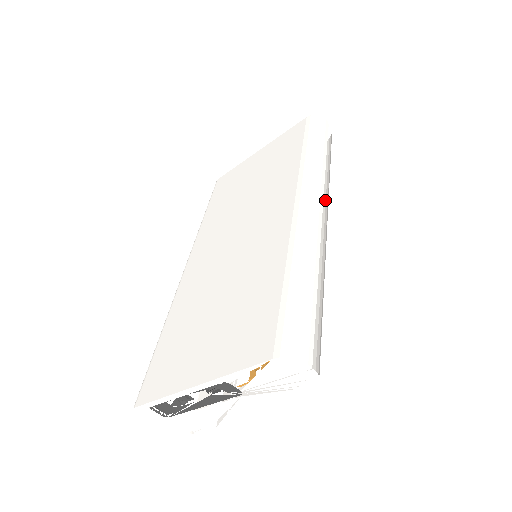
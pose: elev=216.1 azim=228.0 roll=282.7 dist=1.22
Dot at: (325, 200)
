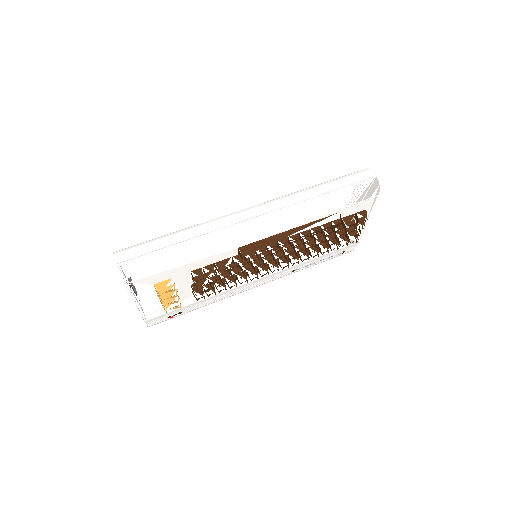
Dot at: occluded
